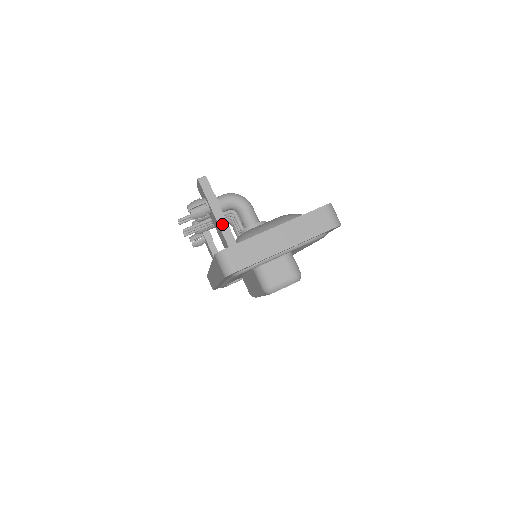
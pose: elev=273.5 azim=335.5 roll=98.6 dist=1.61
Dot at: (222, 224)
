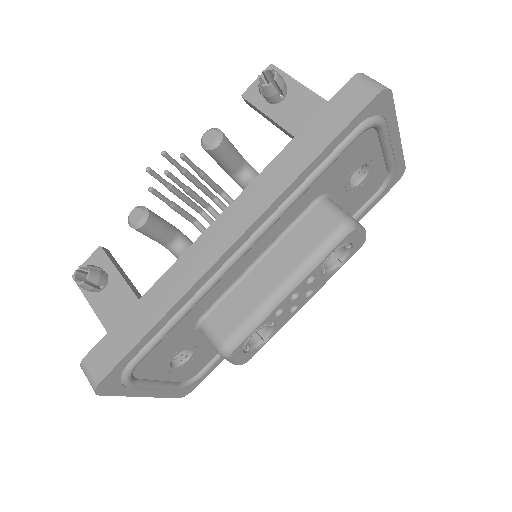
Dot at: (317, 96)
